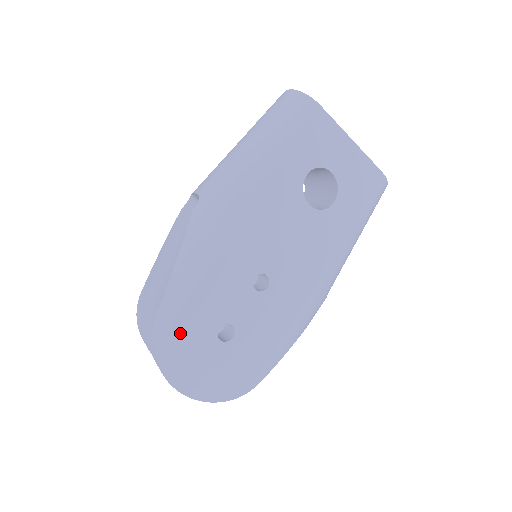
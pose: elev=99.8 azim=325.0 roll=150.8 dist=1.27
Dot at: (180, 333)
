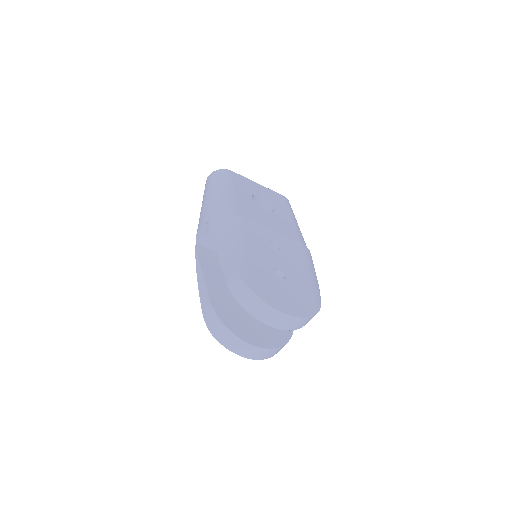
Dot at: (257, 277)
